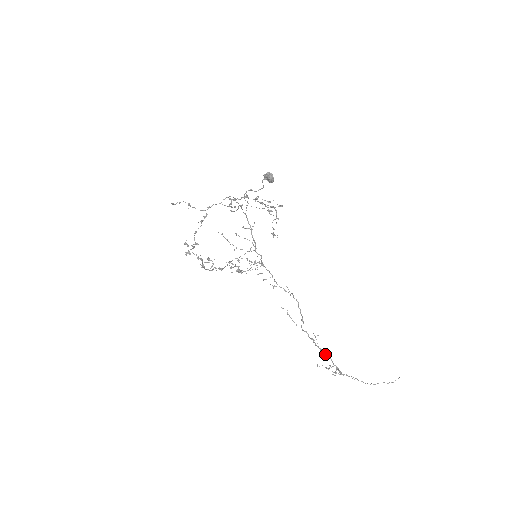
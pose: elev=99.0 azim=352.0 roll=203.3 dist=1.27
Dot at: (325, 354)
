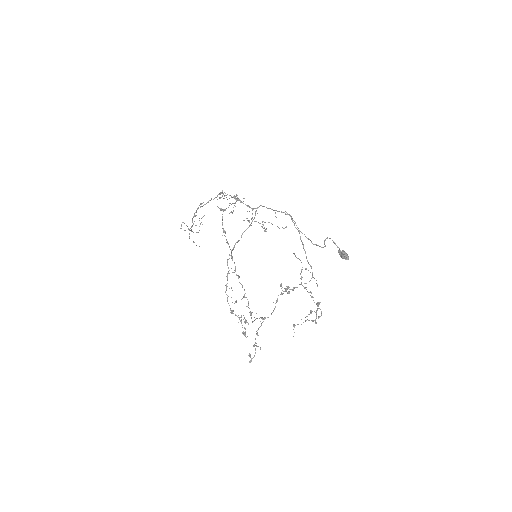
Dot at: occluded
